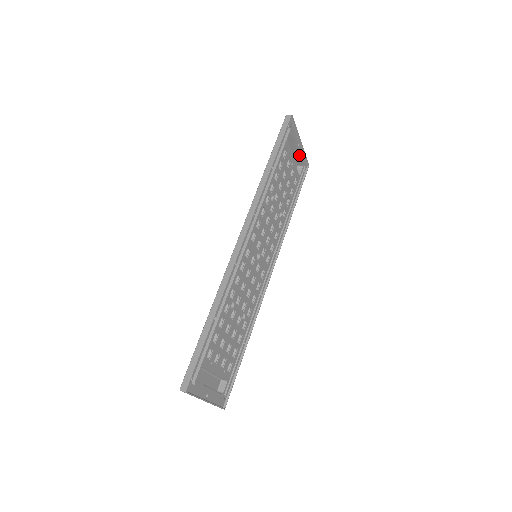
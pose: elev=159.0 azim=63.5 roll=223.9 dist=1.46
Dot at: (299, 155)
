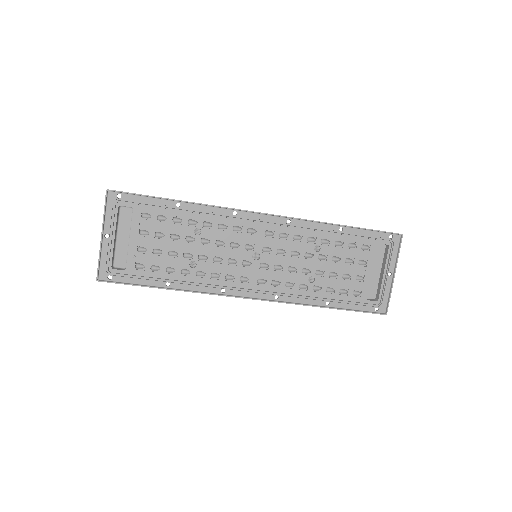
Dot at: (383, 283)
